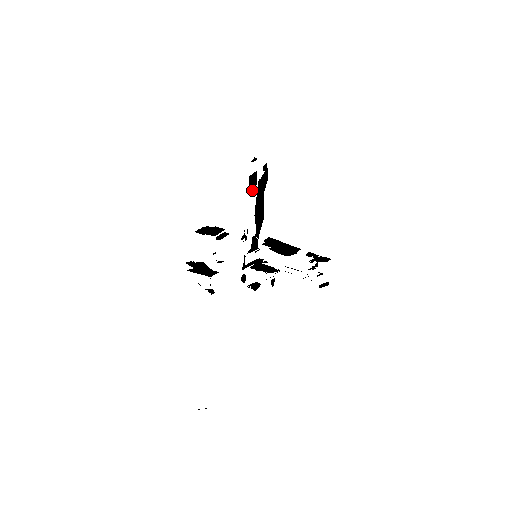
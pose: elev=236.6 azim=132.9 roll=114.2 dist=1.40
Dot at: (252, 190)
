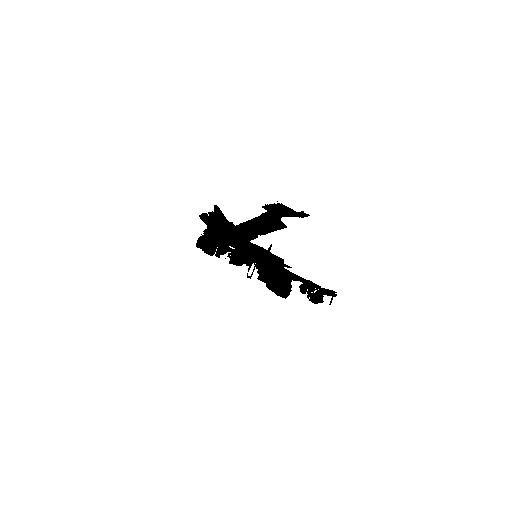
Dot at: occluded
